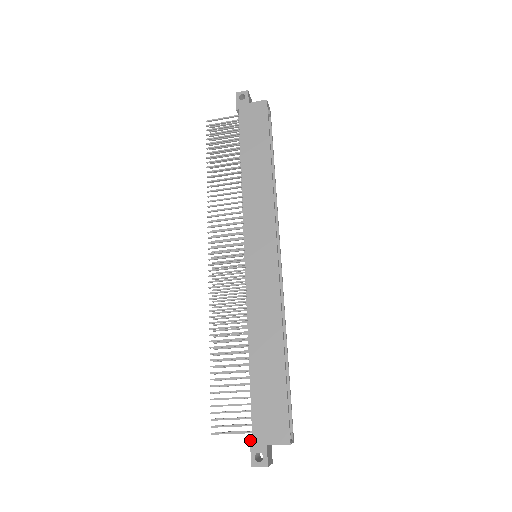
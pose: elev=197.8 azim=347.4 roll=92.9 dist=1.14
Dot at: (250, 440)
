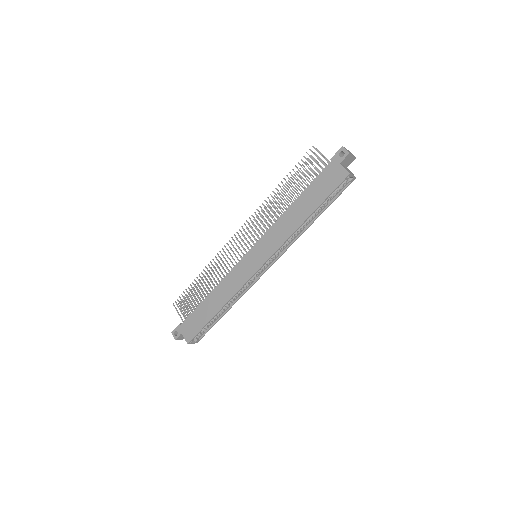
Dot at: (179, 324)
